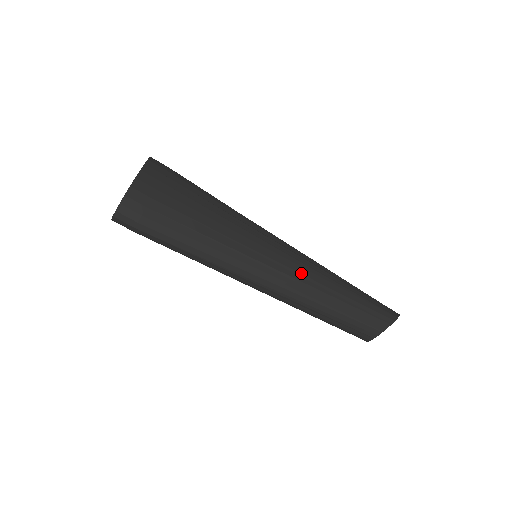
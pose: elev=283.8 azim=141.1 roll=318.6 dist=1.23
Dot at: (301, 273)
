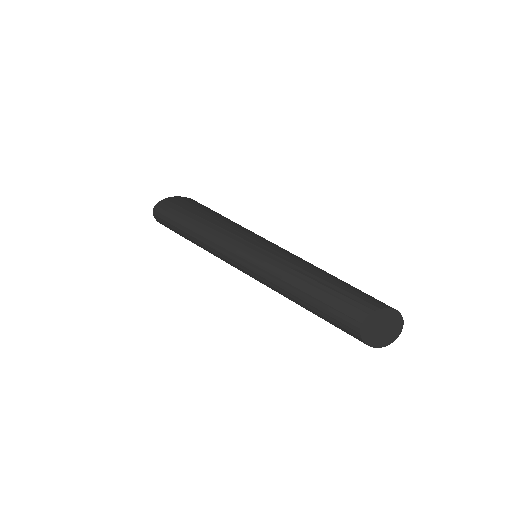
Dot at: (285, 255)
